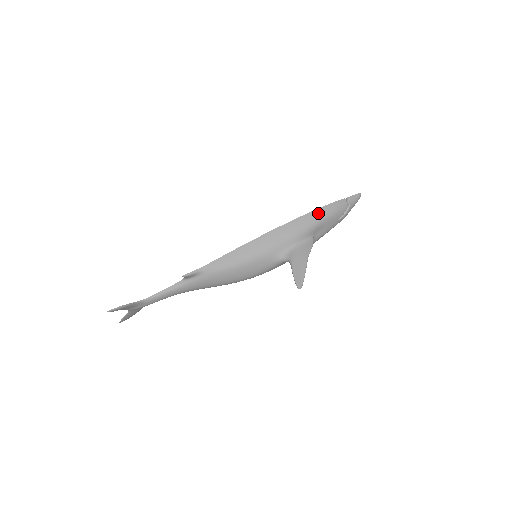
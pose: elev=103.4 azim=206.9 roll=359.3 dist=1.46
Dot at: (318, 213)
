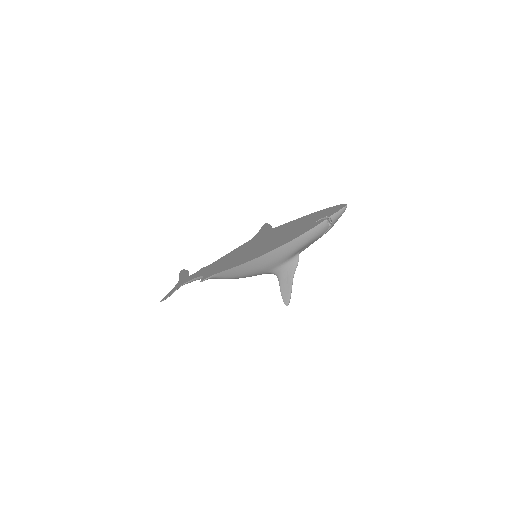
Dot at: (296, 242)
